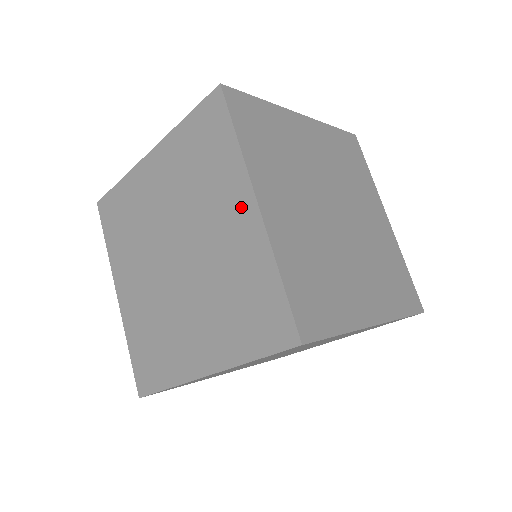
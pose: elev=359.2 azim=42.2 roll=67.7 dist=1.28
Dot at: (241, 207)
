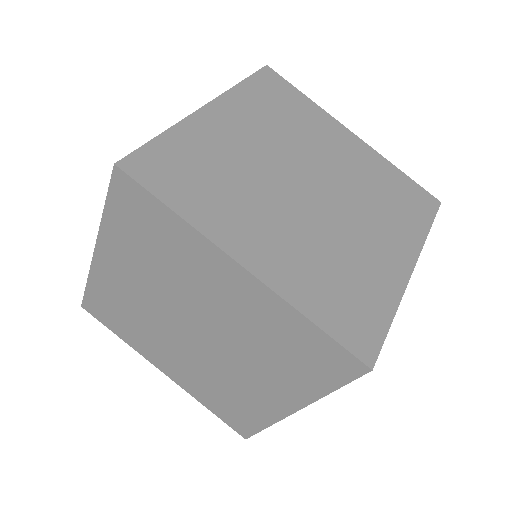
Dot at: (227, 274)
